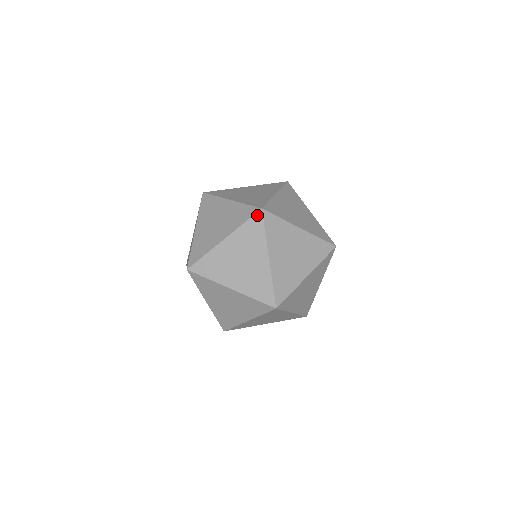
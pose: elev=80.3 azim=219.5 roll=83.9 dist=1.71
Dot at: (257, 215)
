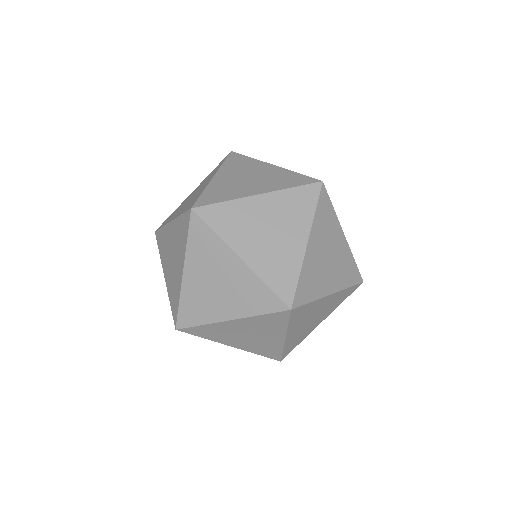
Dot at: (231, 155)
